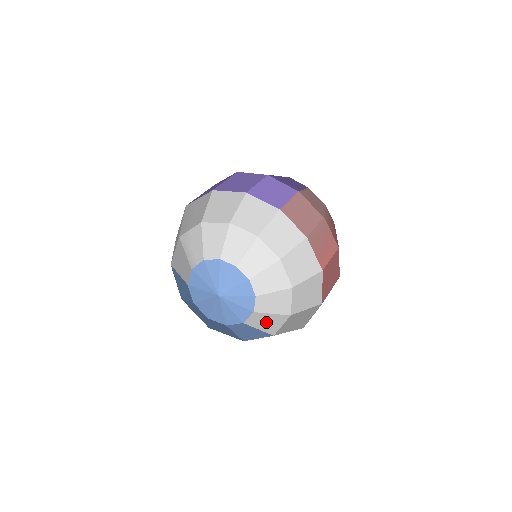
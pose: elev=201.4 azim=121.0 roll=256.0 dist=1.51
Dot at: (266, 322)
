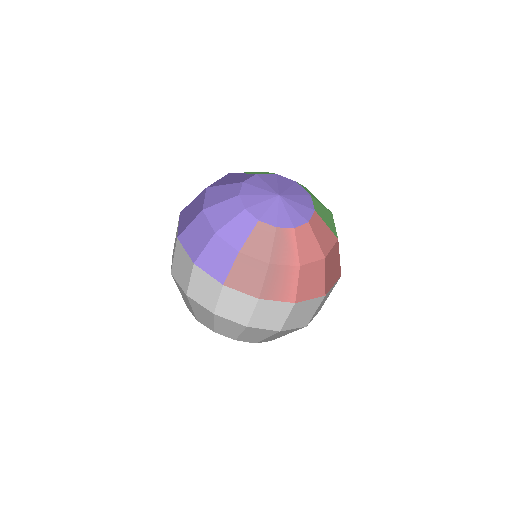
Dot at: occluded
